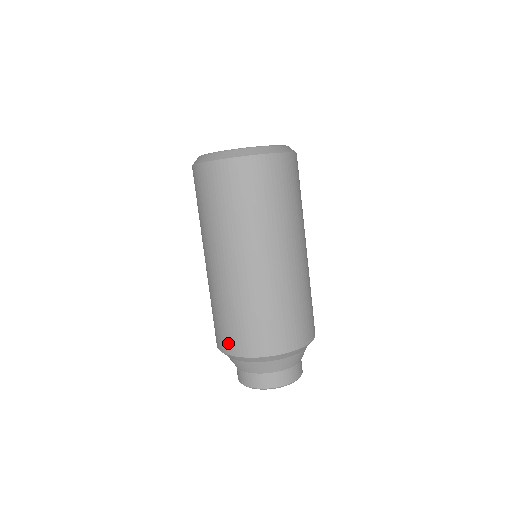
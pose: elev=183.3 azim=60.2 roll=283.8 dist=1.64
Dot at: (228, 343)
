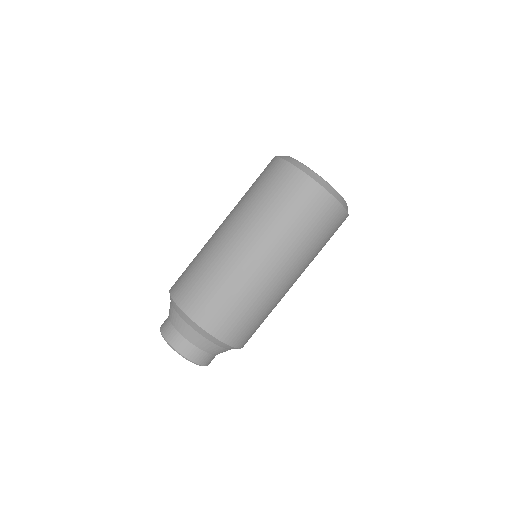
Dot at: (176, 281)
